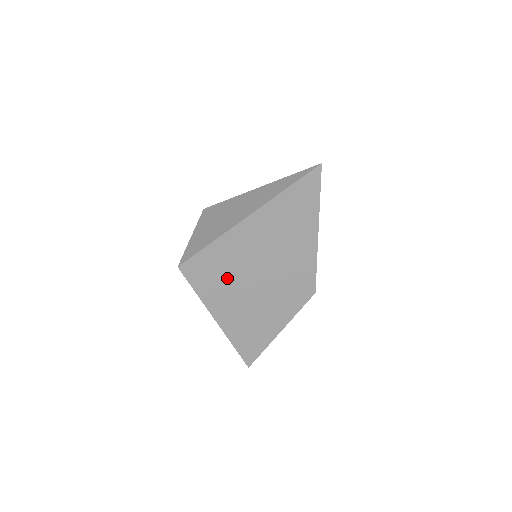
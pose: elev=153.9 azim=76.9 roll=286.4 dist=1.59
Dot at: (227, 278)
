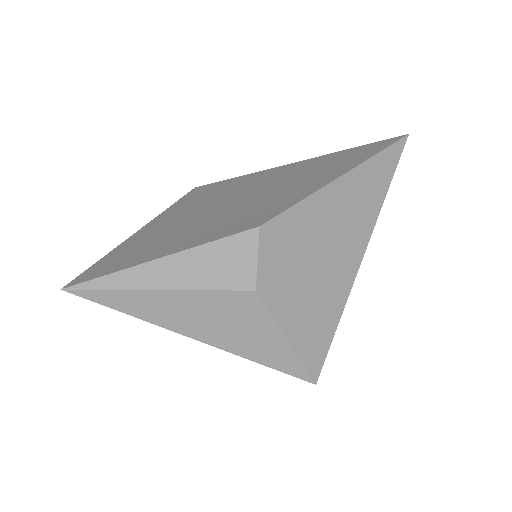
Dot at: (209, 199)
